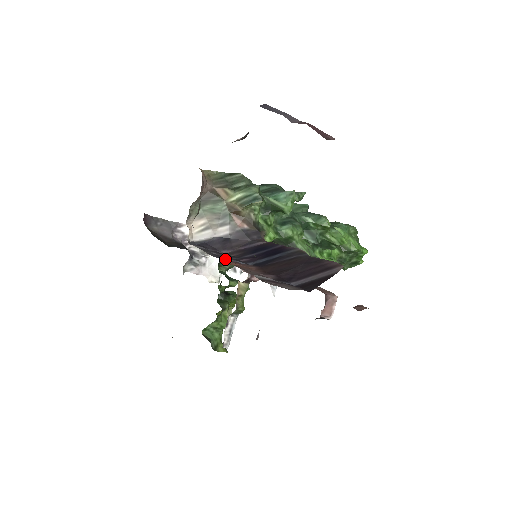
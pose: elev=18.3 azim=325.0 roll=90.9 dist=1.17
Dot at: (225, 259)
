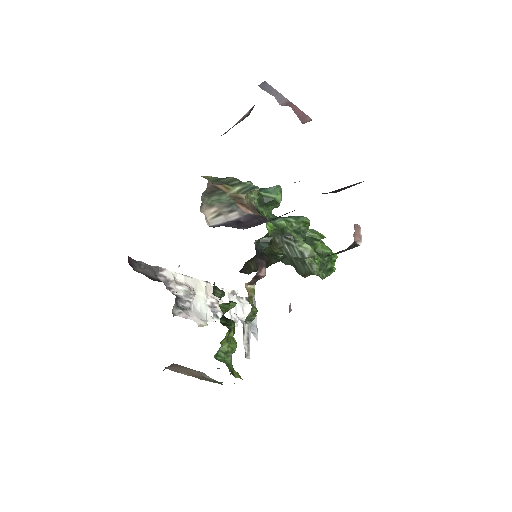
Dot at: occluded
